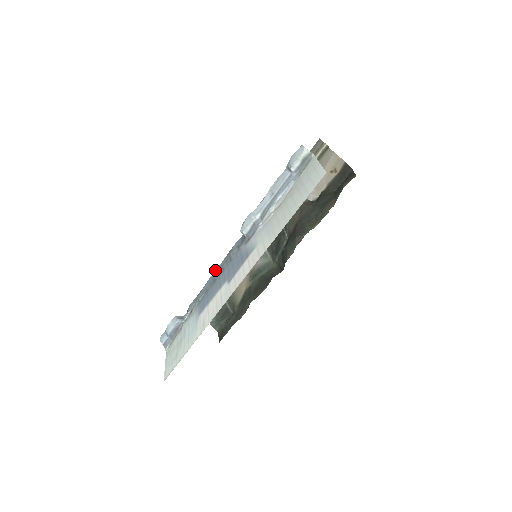
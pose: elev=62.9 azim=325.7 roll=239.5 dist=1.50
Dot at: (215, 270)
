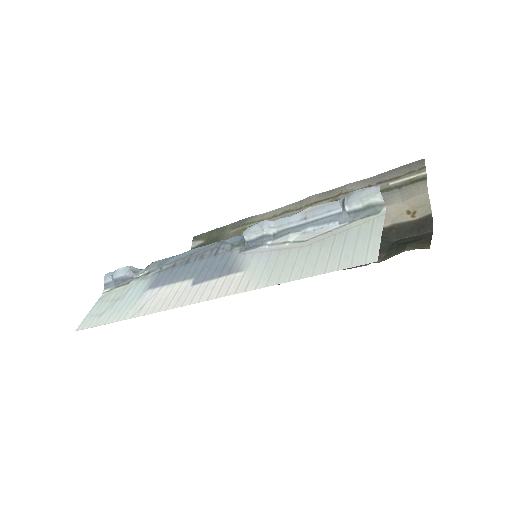
Dot at: occluded
